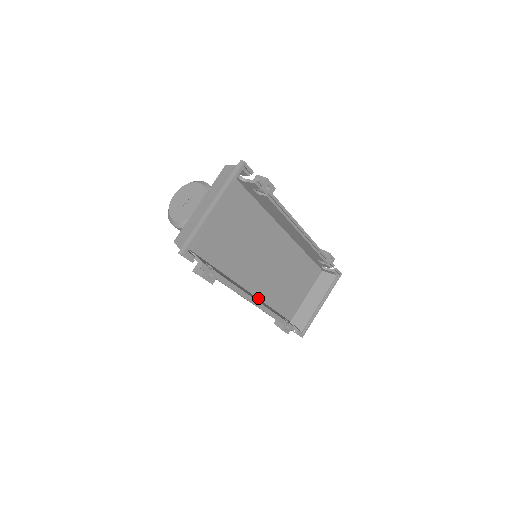
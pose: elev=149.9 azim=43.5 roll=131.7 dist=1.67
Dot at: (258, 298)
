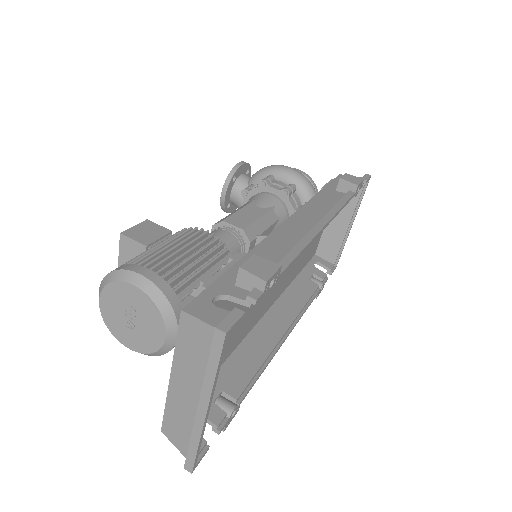
Dot at: (278, 297)
